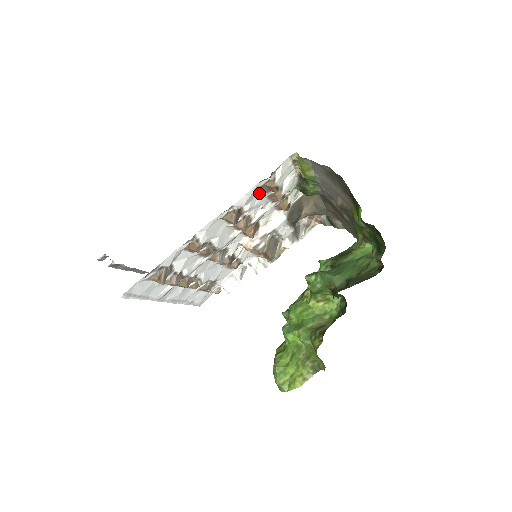
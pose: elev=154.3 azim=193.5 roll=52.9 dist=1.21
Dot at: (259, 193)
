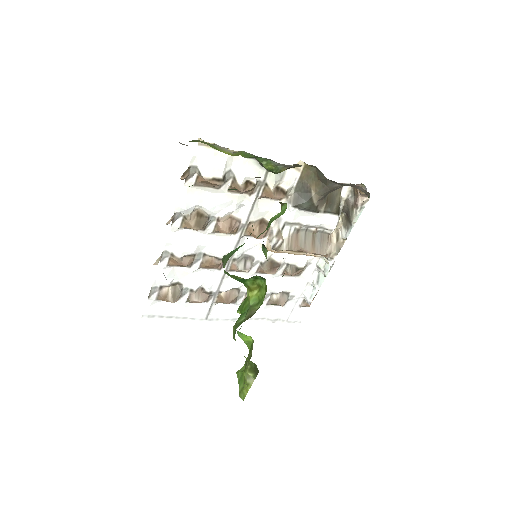
Dot at: (211, 191)
